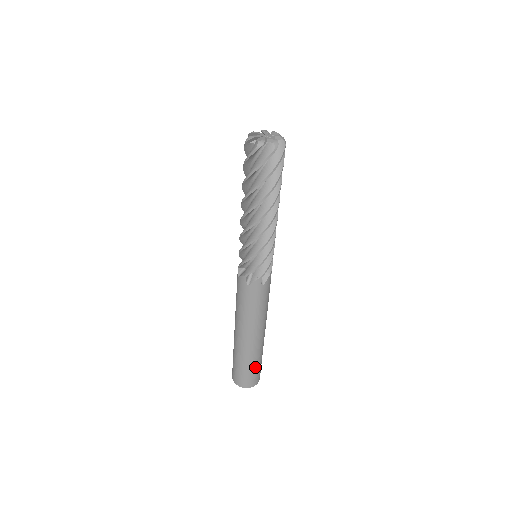
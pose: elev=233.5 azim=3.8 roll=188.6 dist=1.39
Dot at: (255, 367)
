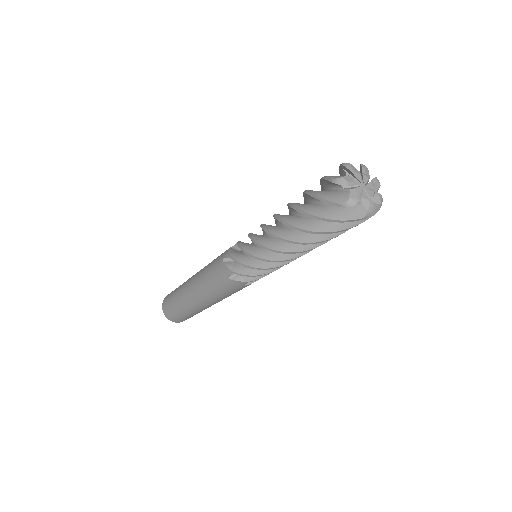
Dot at: occluded
